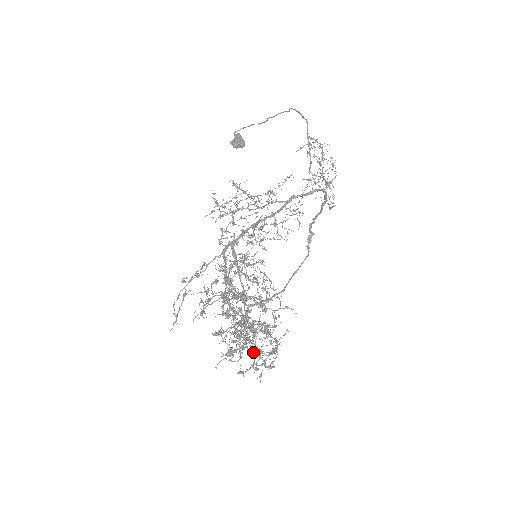
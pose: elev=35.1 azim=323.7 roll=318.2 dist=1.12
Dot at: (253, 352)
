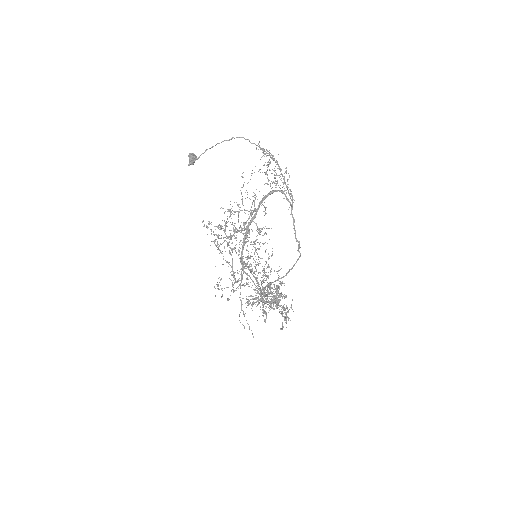
Dot at: occluded
